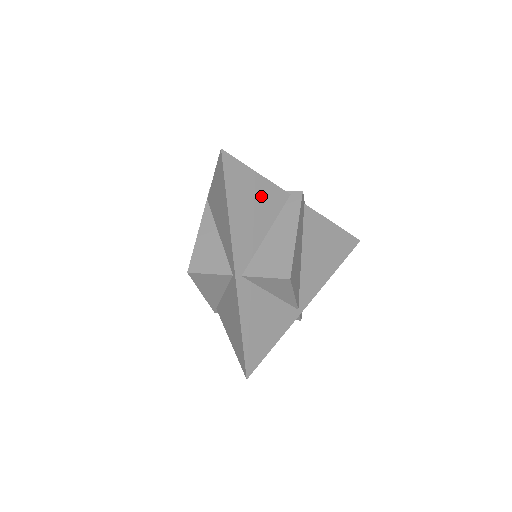
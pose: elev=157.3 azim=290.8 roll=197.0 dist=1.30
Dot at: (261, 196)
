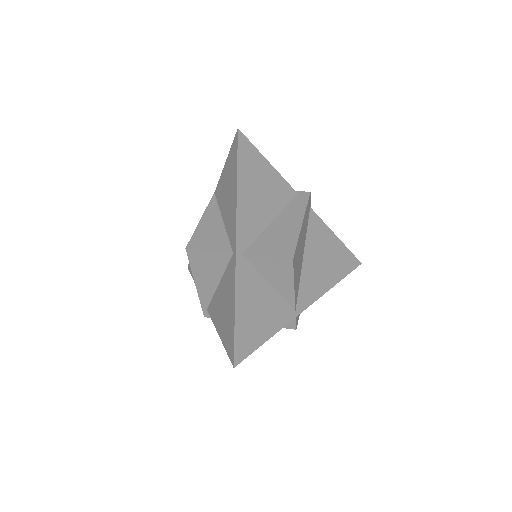
Dot at: (270, 185)
